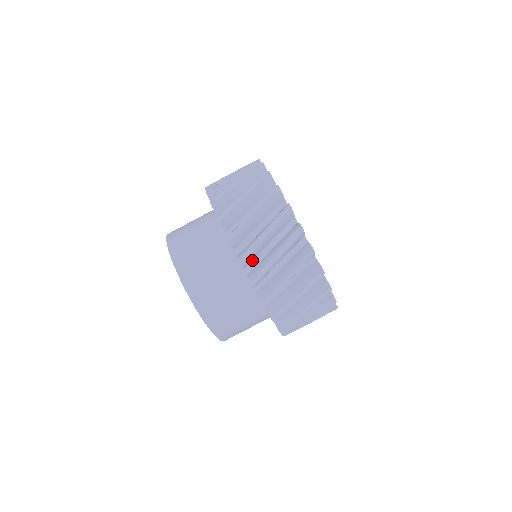
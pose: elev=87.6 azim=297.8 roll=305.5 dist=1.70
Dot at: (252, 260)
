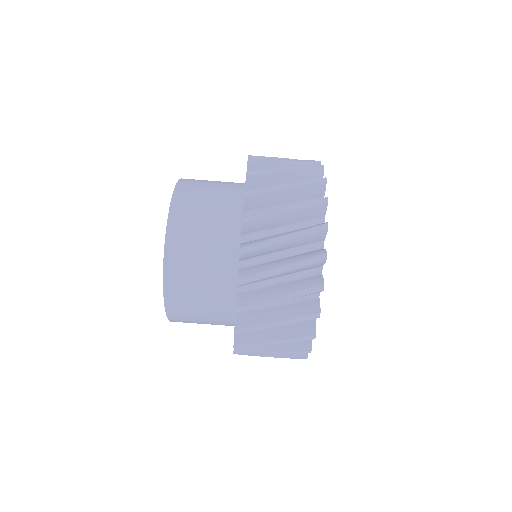
Dot at: occluded
